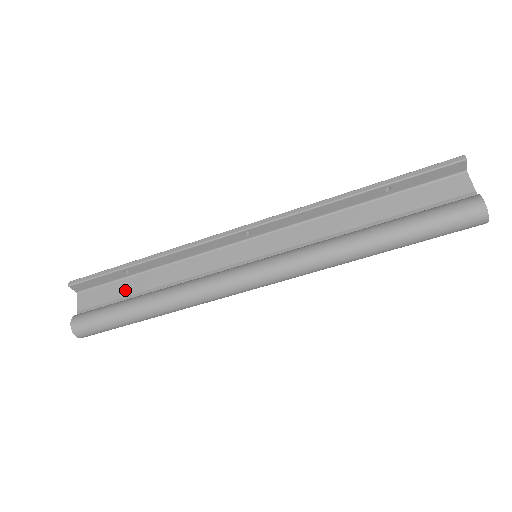
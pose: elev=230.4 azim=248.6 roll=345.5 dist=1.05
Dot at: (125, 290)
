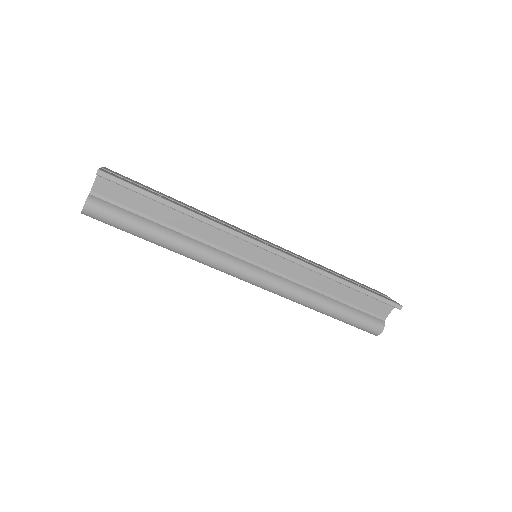
Dot at: (146, 208)
